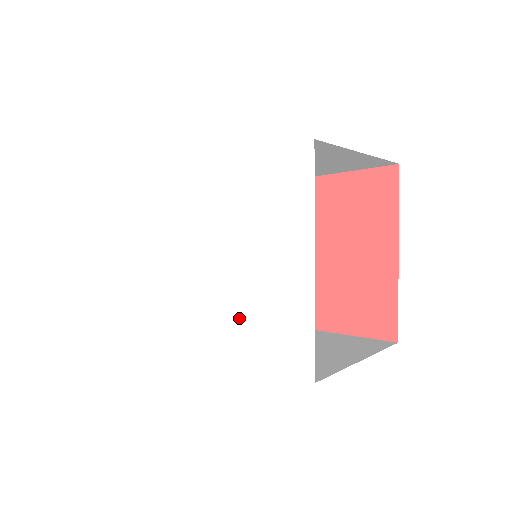
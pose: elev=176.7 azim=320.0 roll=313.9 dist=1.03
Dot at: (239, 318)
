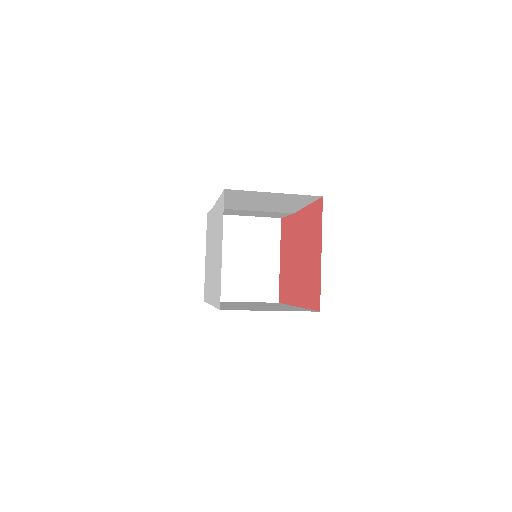
Dot at: occluded
